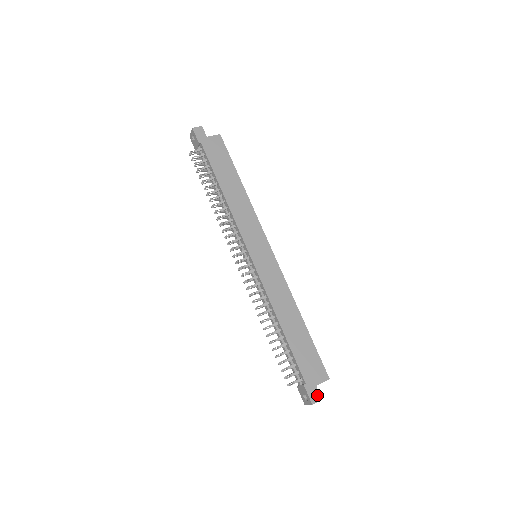
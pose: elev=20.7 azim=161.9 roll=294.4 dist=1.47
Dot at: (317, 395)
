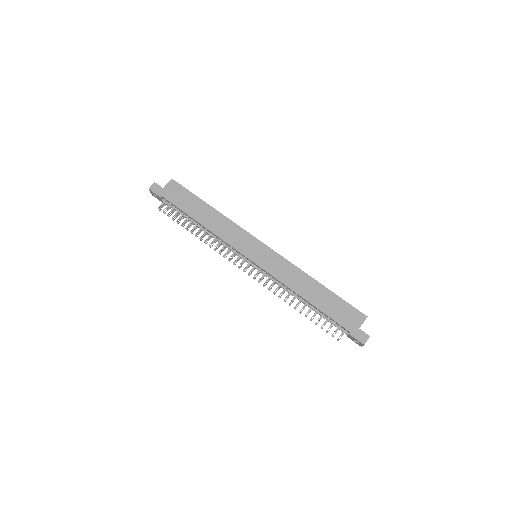
Dot at: (364, 335)
